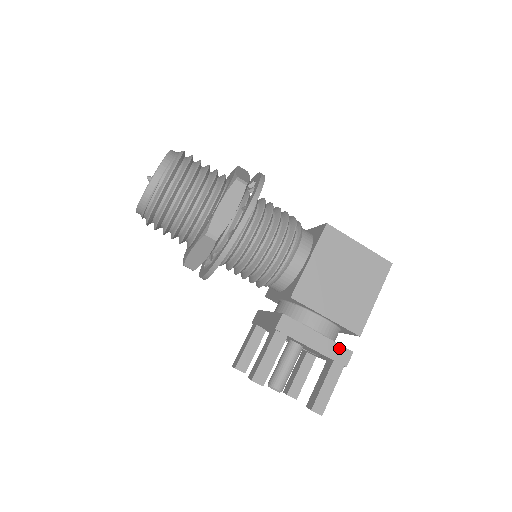
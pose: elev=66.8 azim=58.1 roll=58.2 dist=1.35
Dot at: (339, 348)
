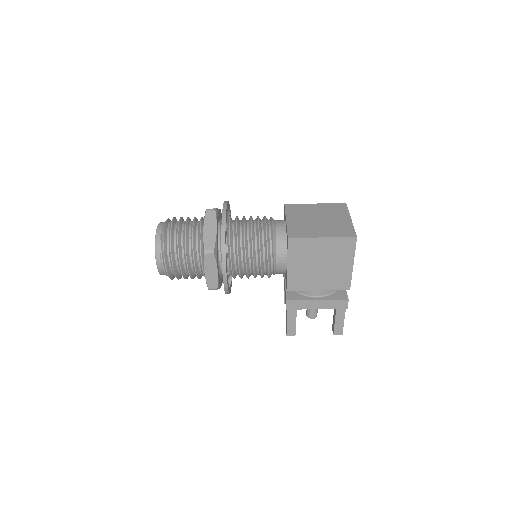
Dot at: (337, 302)
